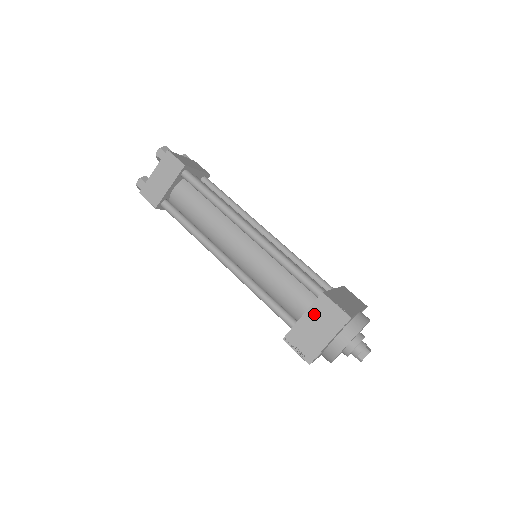
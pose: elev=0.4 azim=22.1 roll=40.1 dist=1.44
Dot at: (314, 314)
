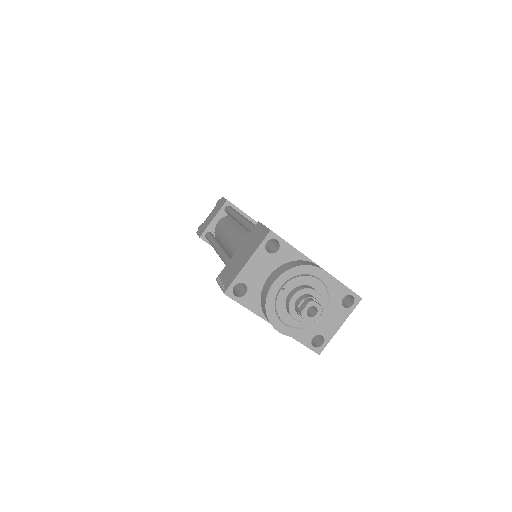
Dot at: (246, 243)
